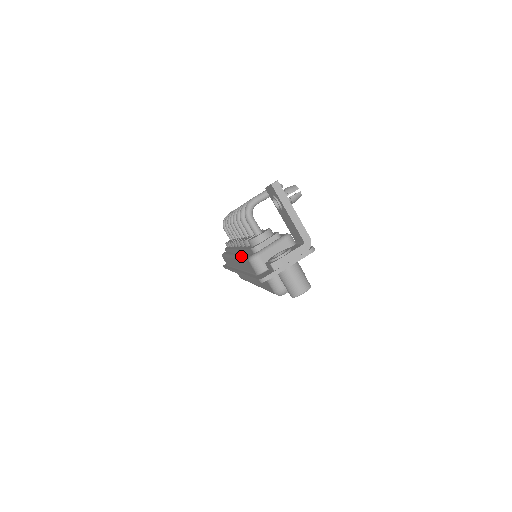
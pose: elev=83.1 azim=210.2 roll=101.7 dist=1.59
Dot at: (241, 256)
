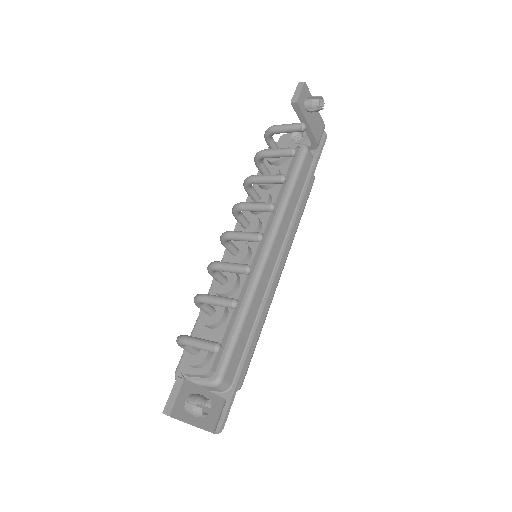
Dot at: (197, 318)
